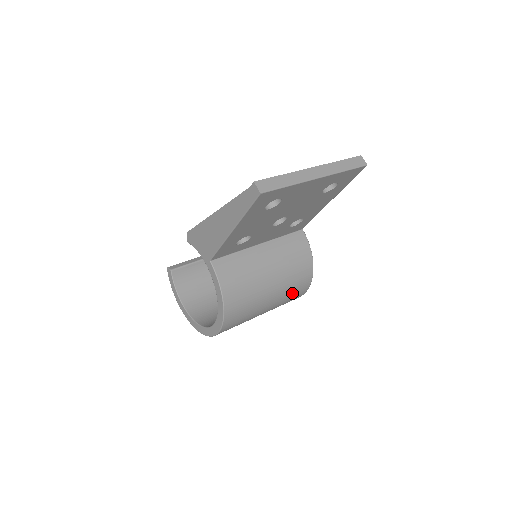
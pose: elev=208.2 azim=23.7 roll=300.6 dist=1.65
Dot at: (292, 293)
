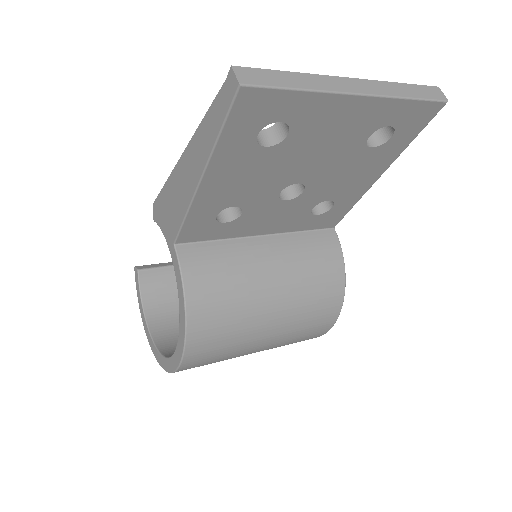
Dot at: (308, 324)
